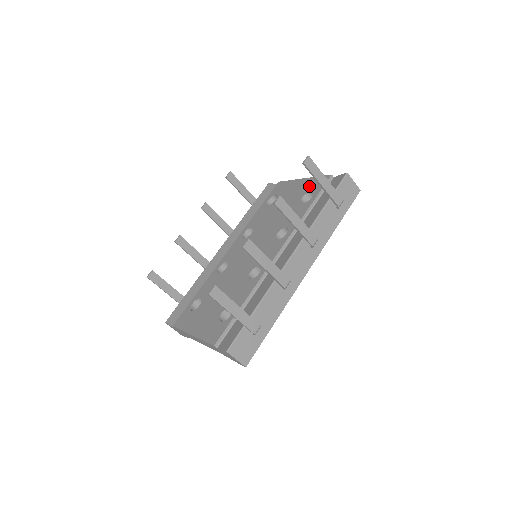
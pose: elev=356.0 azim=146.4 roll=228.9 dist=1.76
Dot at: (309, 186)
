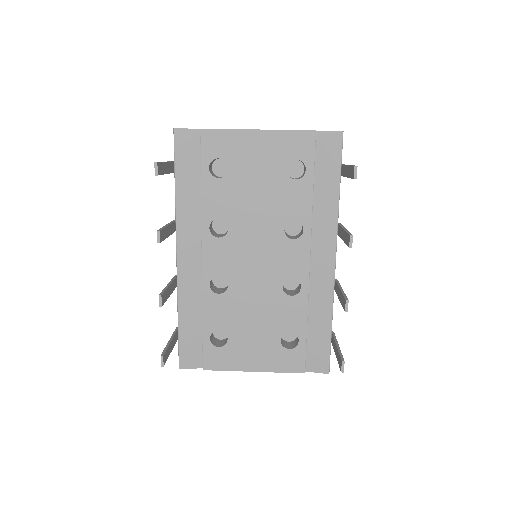
Dot at: (285, 149)
